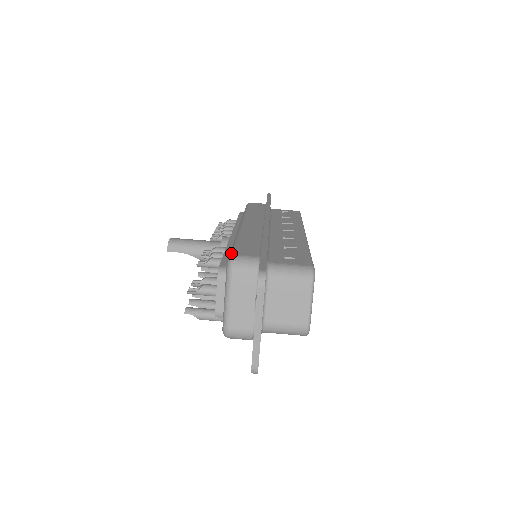
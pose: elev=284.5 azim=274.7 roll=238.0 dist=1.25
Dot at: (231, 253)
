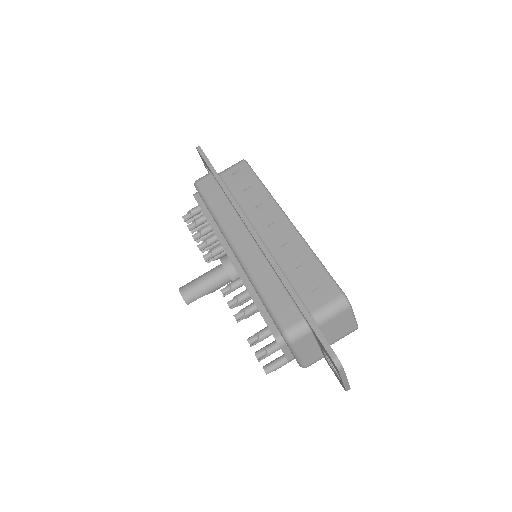
Dot at: (278, 325)
